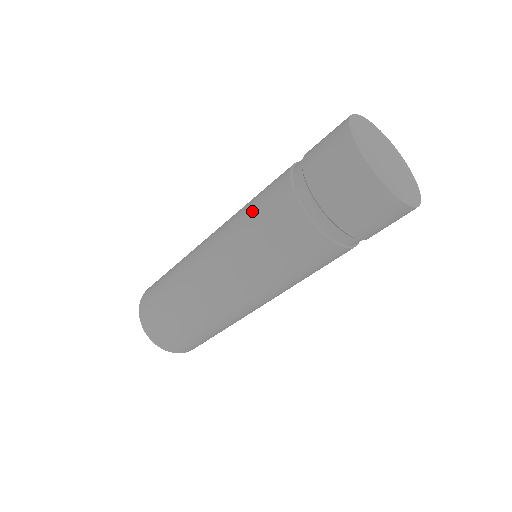
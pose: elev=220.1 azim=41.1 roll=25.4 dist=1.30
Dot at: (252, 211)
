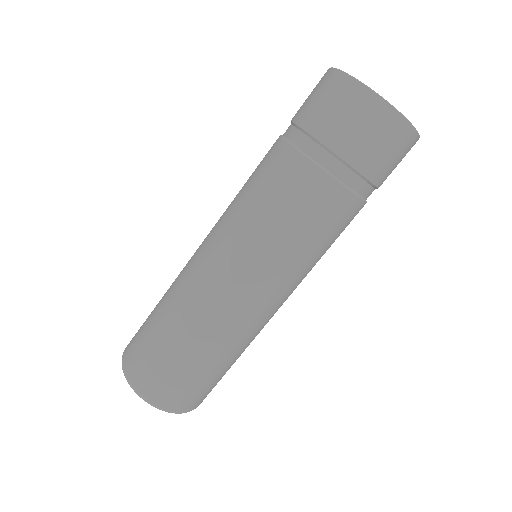
Dot at: occluded
